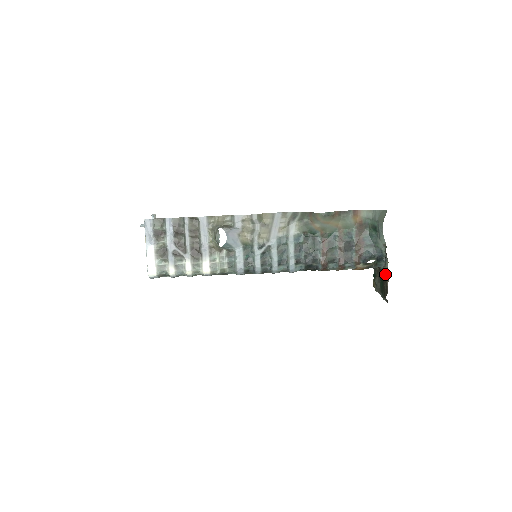
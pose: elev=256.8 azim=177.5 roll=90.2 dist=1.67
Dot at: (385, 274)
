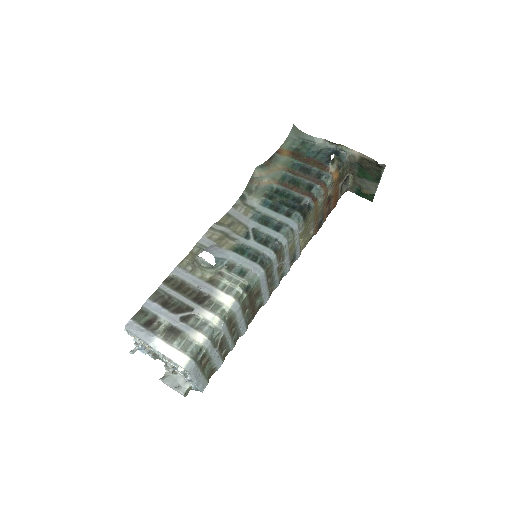
Dot at: (355, 158)
